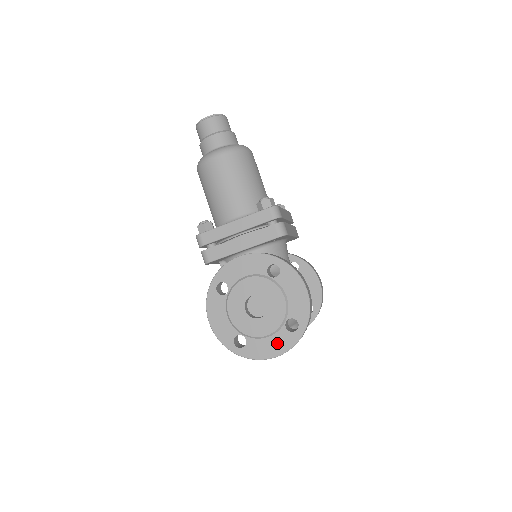
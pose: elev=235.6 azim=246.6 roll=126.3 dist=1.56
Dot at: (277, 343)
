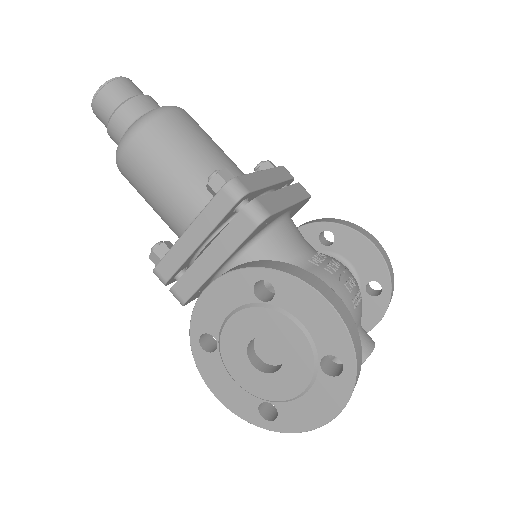
Dot at: (322, 400)
